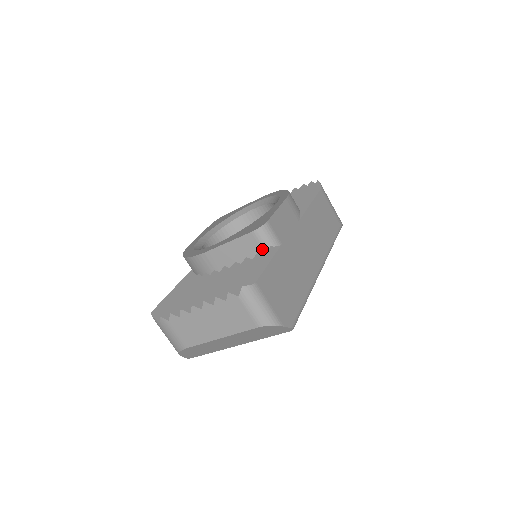
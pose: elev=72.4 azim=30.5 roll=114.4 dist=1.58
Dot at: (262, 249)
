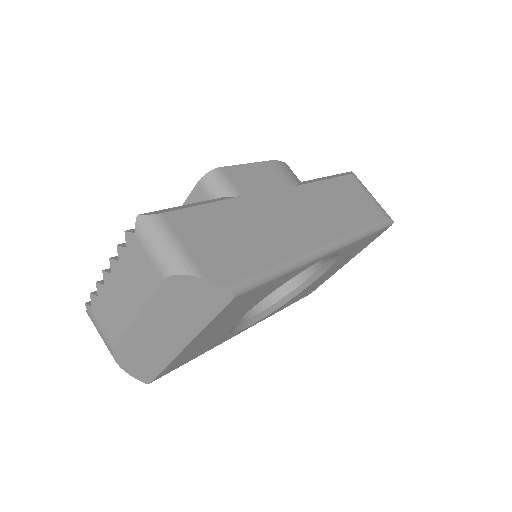
Dot at: occluded
